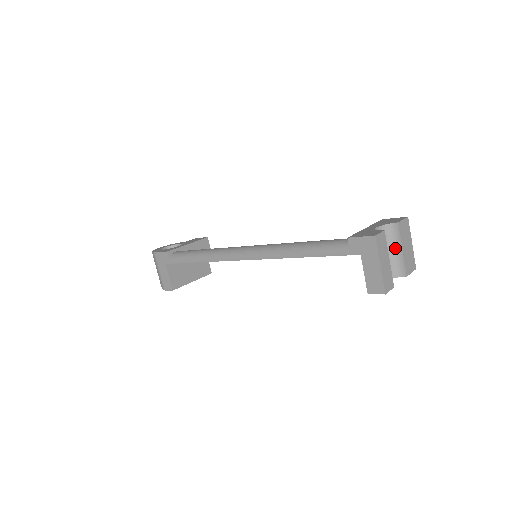
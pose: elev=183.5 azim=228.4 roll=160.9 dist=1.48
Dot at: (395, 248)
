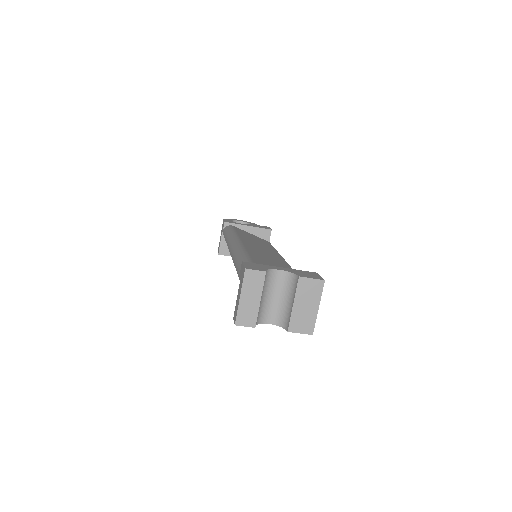
Dot at: (291, 299)
